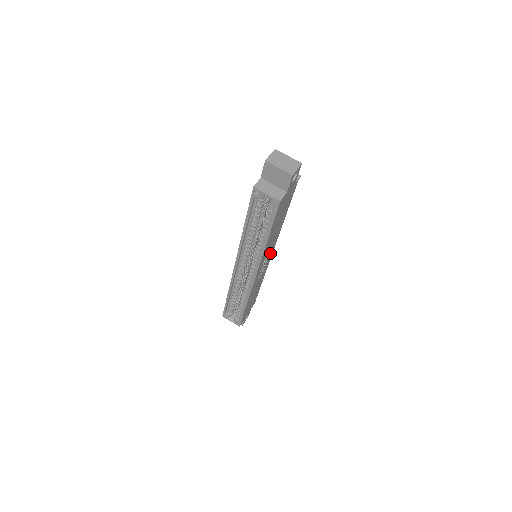
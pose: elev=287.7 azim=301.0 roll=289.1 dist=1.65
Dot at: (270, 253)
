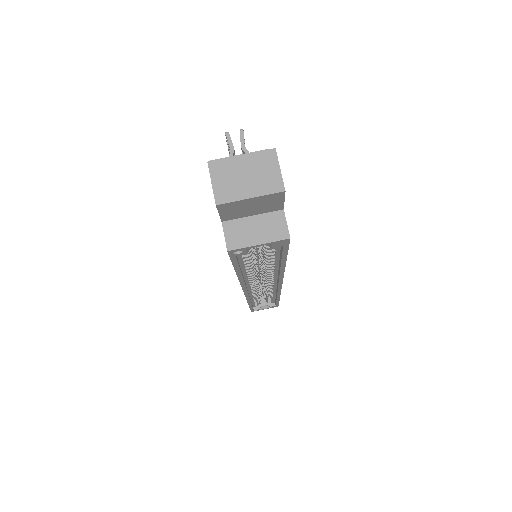
Dot at: occluded
